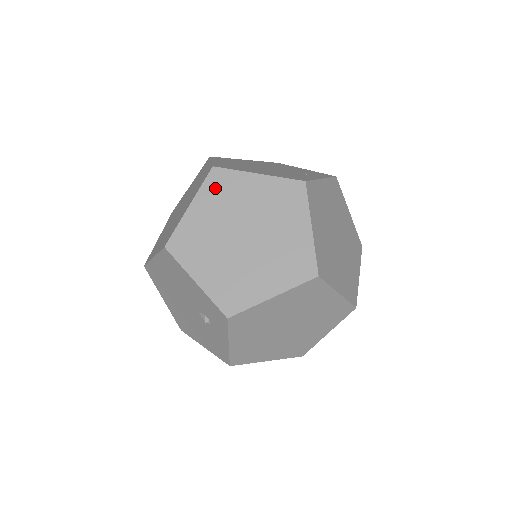
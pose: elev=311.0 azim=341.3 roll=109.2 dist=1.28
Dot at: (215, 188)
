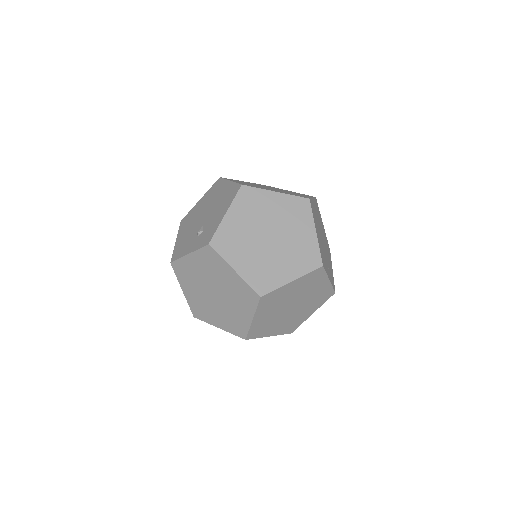
Dot at: (295, 205)
